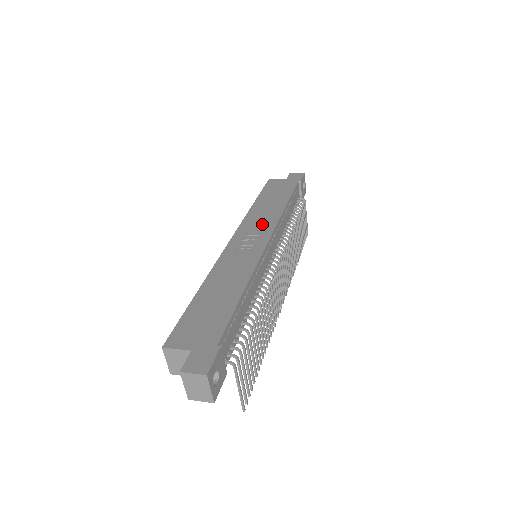
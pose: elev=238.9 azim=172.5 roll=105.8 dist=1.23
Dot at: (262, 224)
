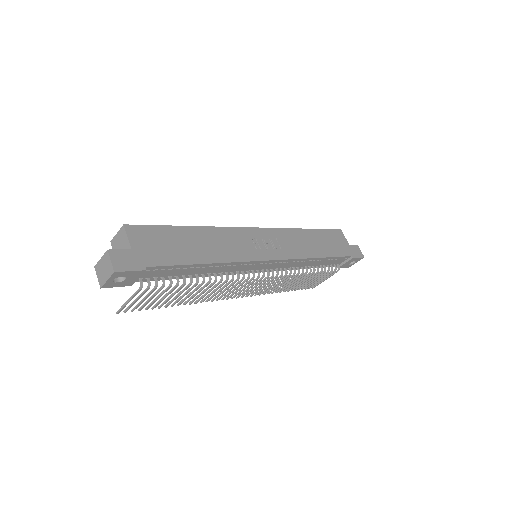
Dot at: (288, 246)
